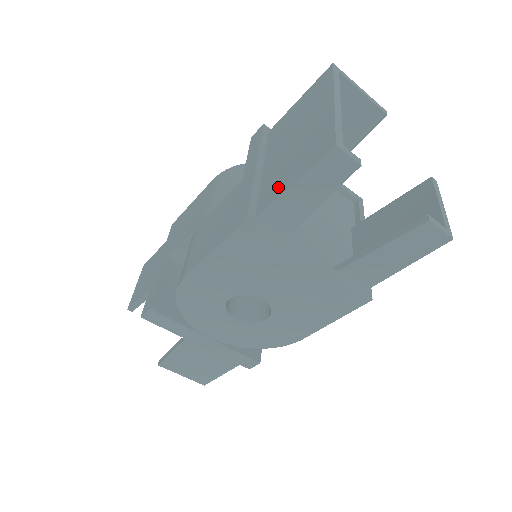
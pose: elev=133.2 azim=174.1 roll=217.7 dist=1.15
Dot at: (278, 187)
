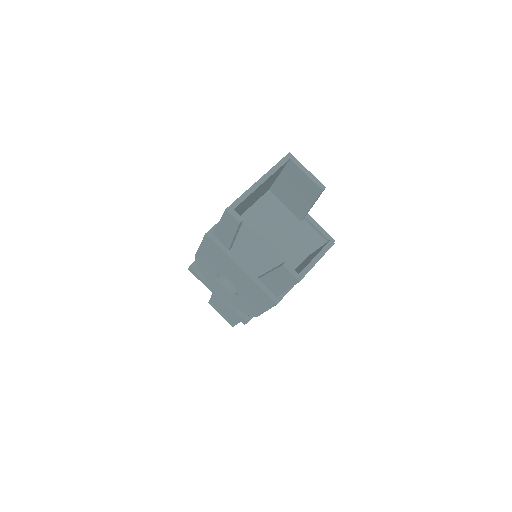
Dot at: occluded
